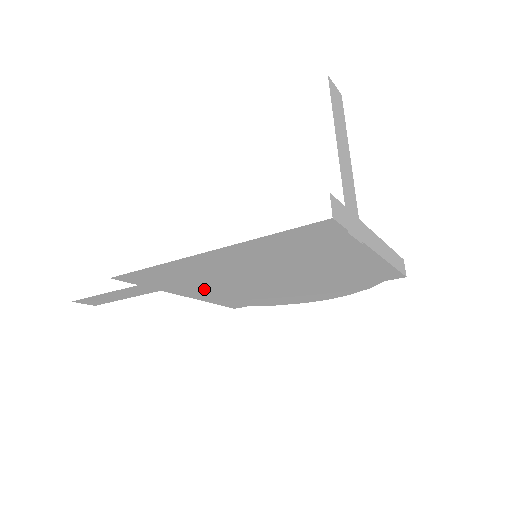
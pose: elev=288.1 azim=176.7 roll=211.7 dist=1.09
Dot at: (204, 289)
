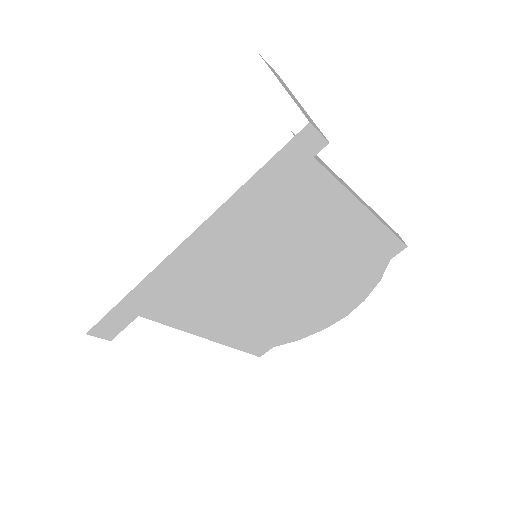
Dot at: (218, 316)
